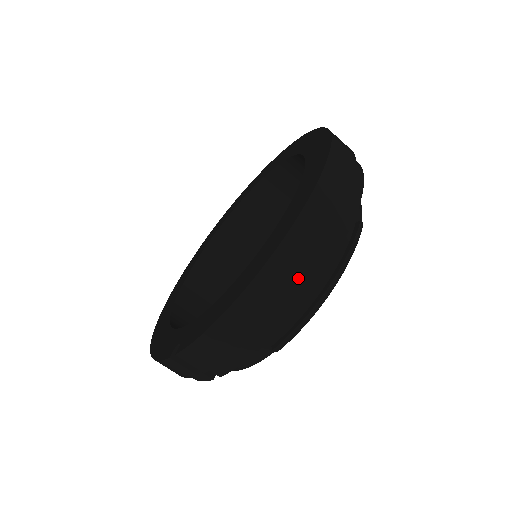
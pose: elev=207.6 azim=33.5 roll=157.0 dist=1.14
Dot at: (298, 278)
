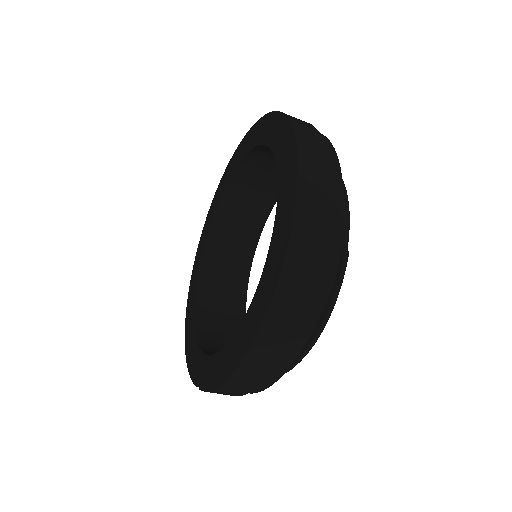
Dot at: (282, 352)
